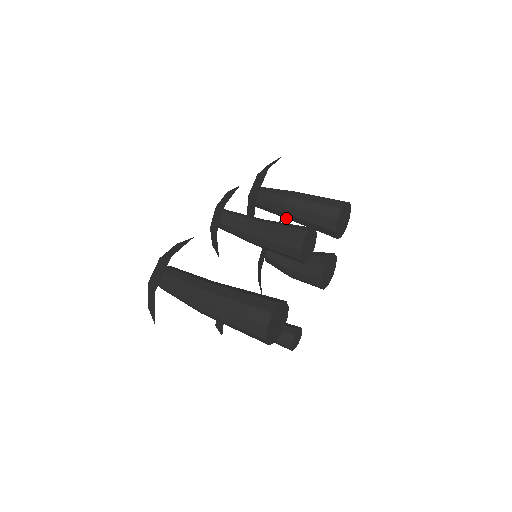
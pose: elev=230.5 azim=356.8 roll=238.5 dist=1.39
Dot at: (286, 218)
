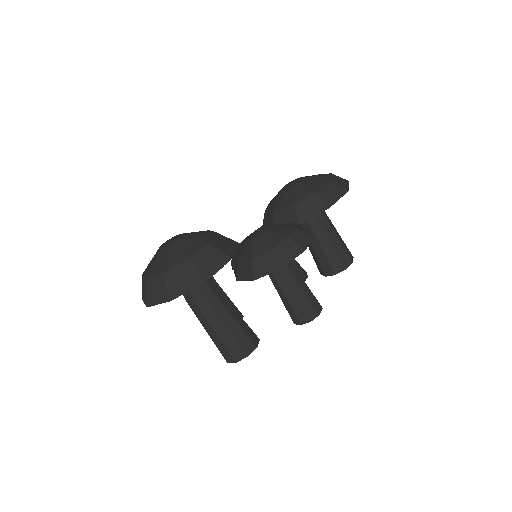
Dot at: occluded
